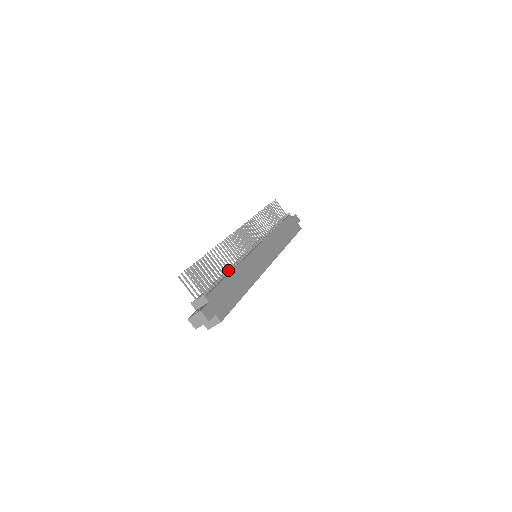
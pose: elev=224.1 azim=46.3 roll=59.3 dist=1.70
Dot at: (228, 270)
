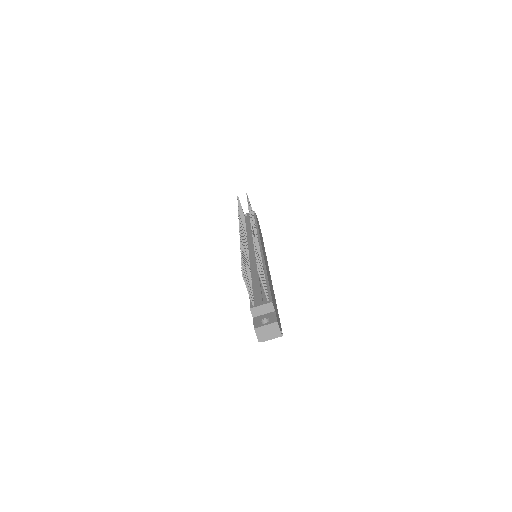
Dot at: occluded
